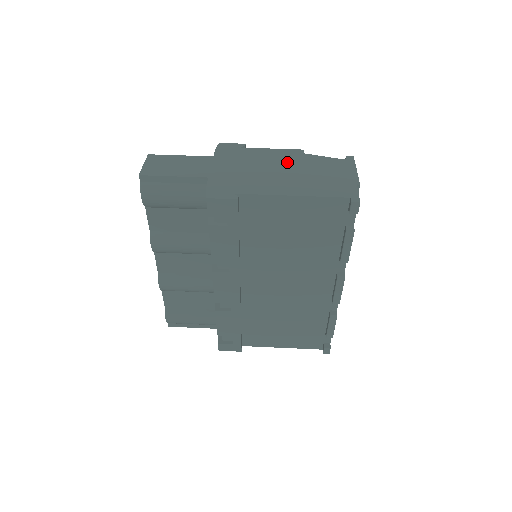
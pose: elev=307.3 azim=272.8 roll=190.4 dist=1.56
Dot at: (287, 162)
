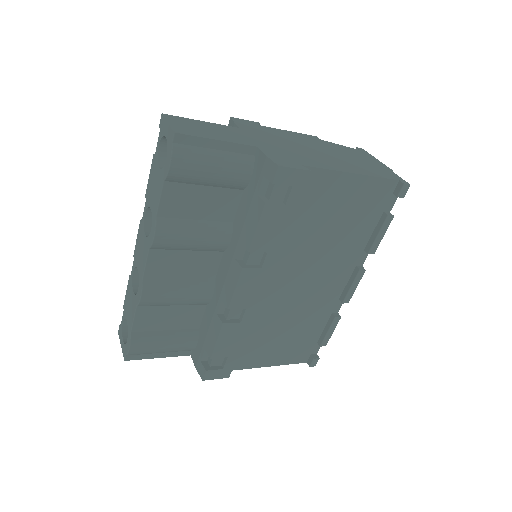
Dot at: (315, 144)
